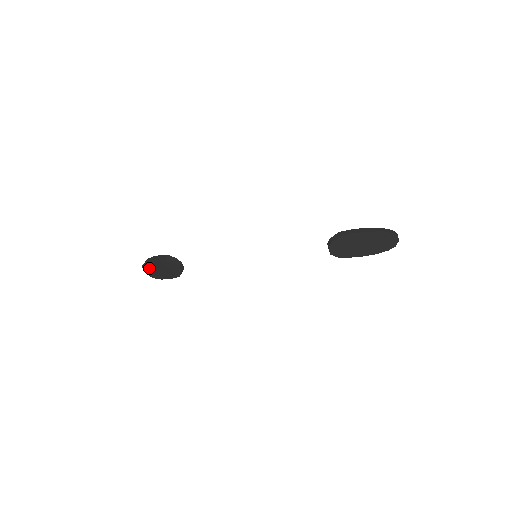
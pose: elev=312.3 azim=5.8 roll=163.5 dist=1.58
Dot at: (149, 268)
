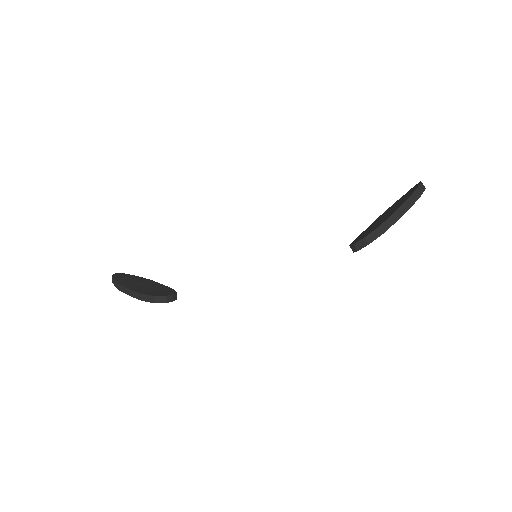
Dot at: occluded
